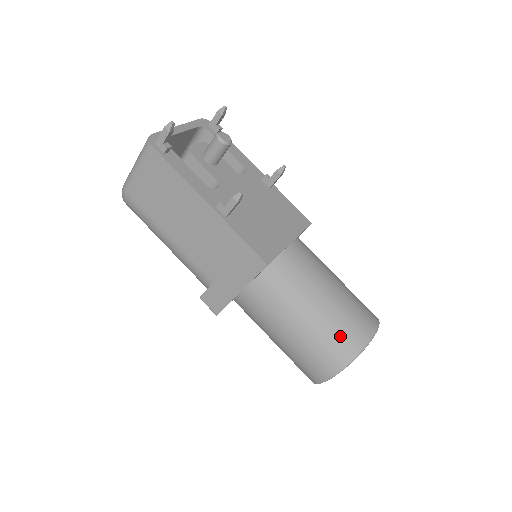
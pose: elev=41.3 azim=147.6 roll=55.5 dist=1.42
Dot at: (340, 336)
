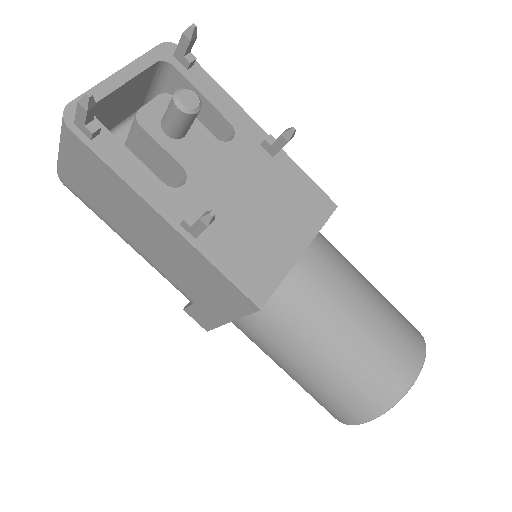
Dot at: (366, 386)
